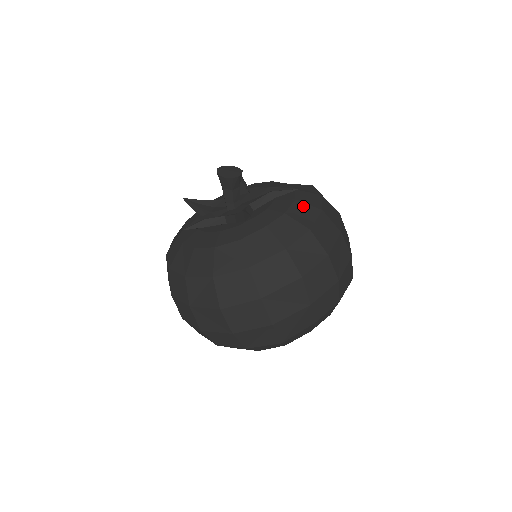
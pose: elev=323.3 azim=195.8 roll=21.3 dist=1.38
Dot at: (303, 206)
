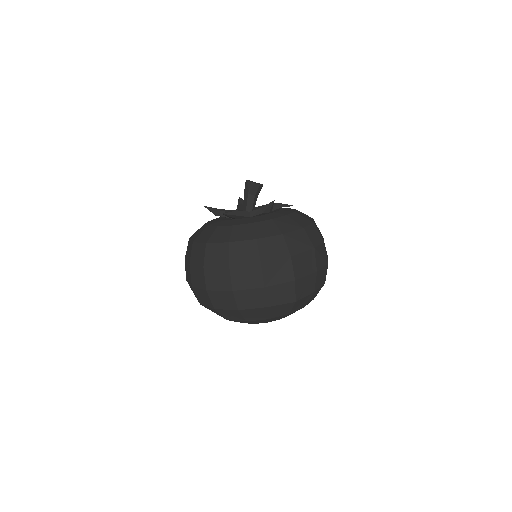
Dot at: (302, 213)
